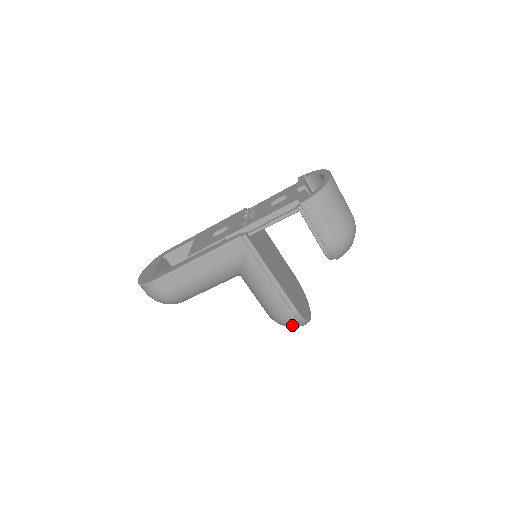
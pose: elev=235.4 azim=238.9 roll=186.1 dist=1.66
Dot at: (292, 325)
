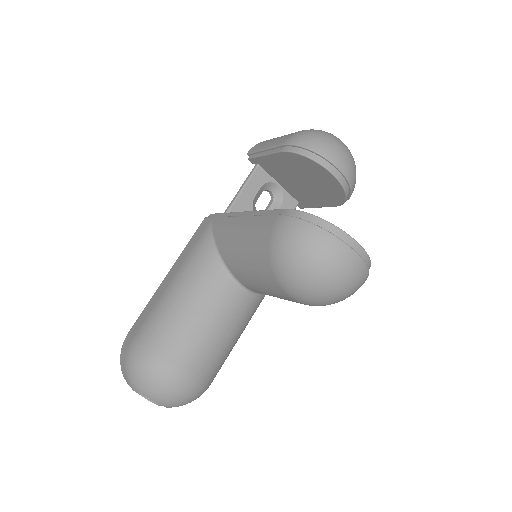
Dot at: (292, 234)
